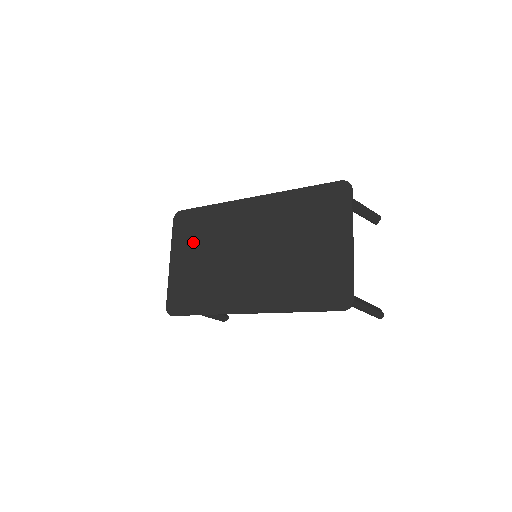
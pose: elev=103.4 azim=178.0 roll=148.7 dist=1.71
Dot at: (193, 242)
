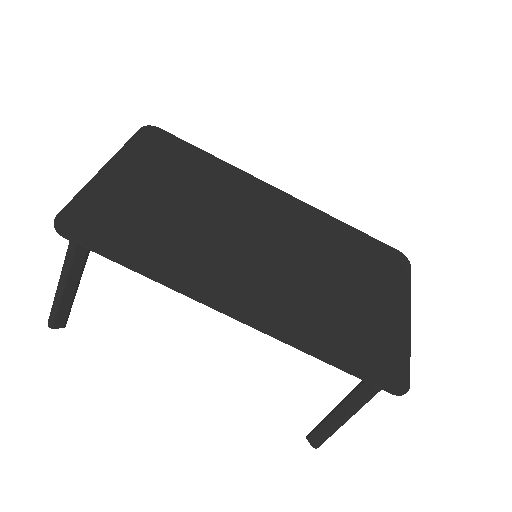
Dot at: (167, 172)
